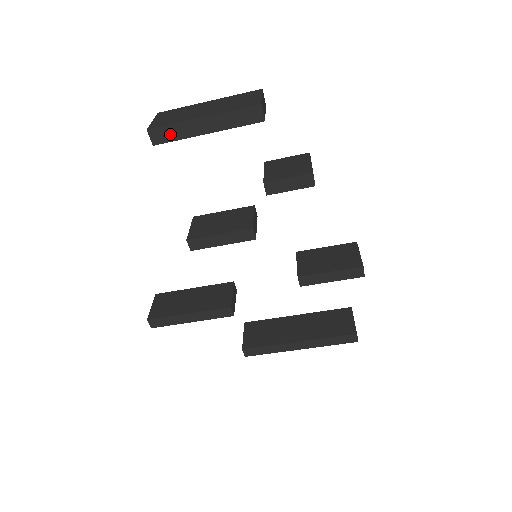
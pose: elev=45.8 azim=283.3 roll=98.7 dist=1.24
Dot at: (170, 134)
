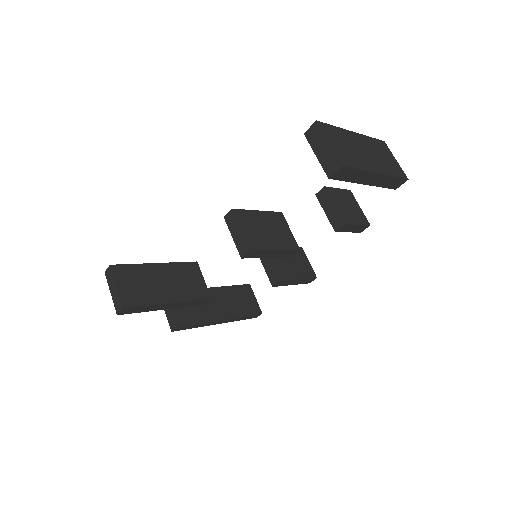
Dot at: (349, 175)
